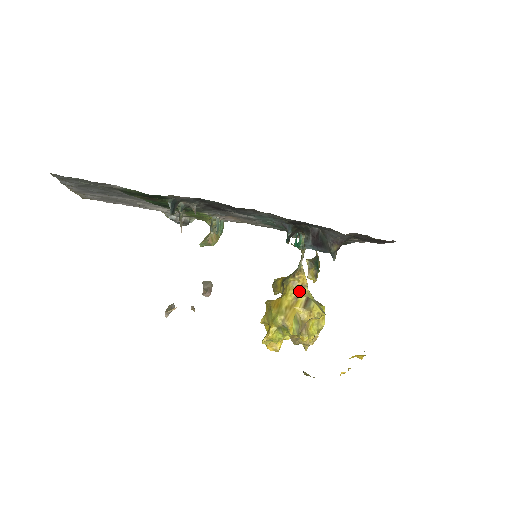
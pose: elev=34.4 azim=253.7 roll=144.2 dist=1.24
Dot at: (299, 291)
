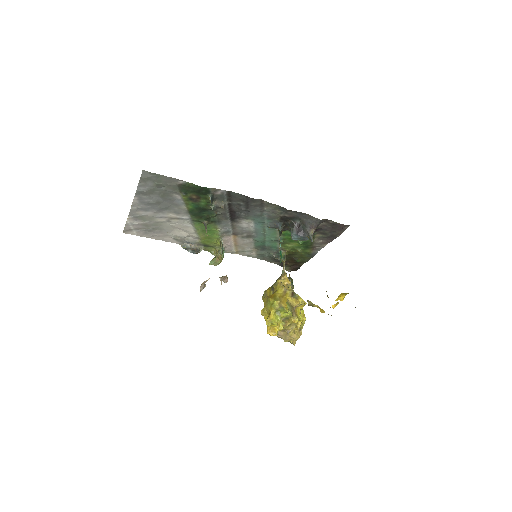
Dot at: (286, 288)
